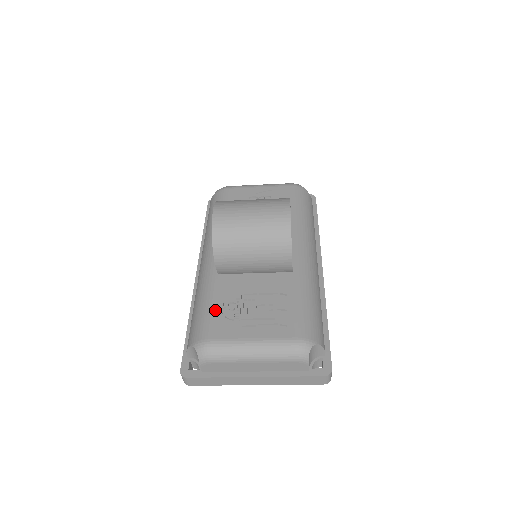
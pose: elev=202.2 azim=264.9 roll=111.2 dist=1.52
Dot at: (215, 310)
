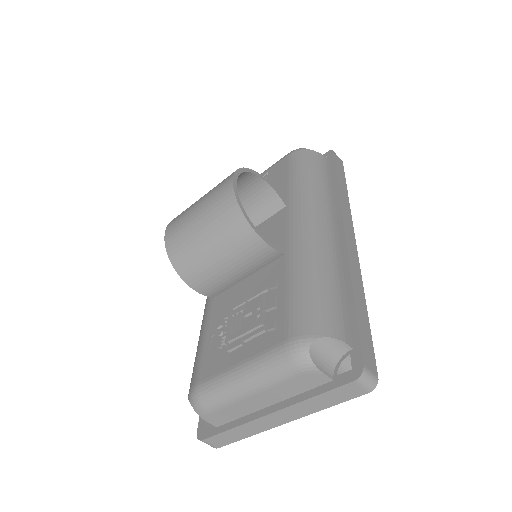
Dot at: (206, 343)
